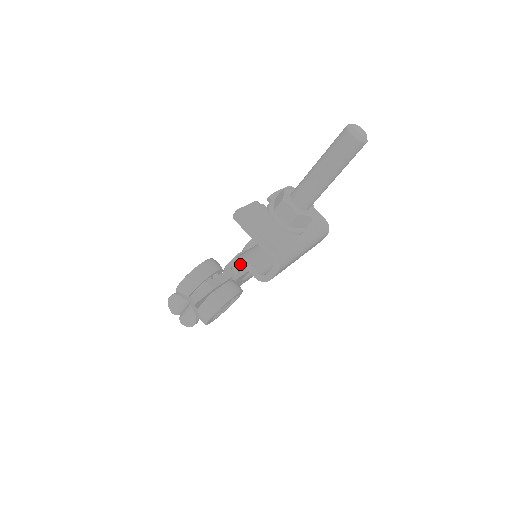
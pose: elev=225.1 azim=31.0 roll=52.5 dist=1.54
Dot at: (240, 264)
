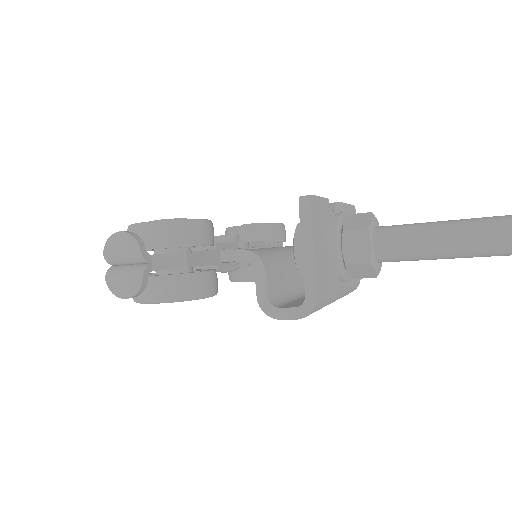
Dot at: occluded
